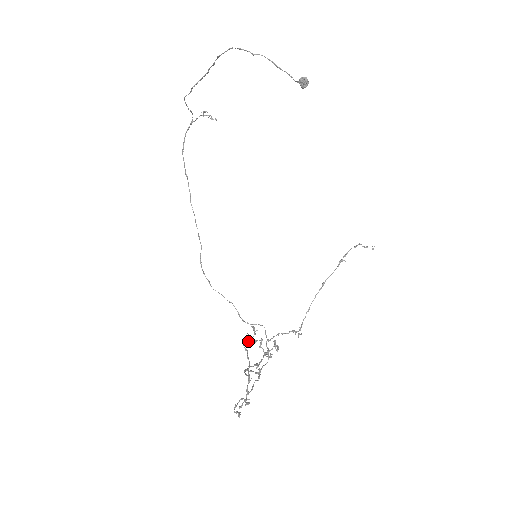
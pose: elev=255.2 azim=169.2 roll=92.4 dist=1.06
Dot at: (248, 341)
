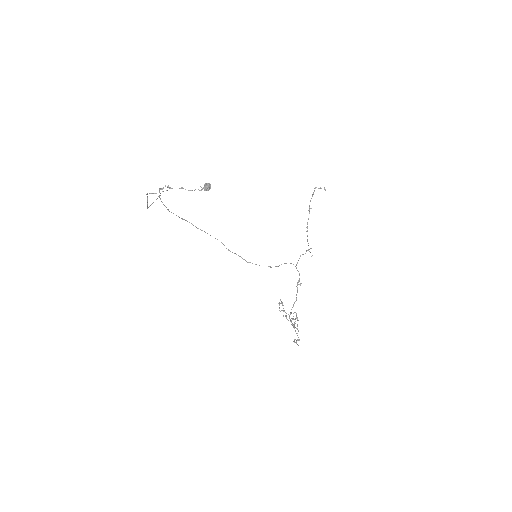
Dot at: occluded
